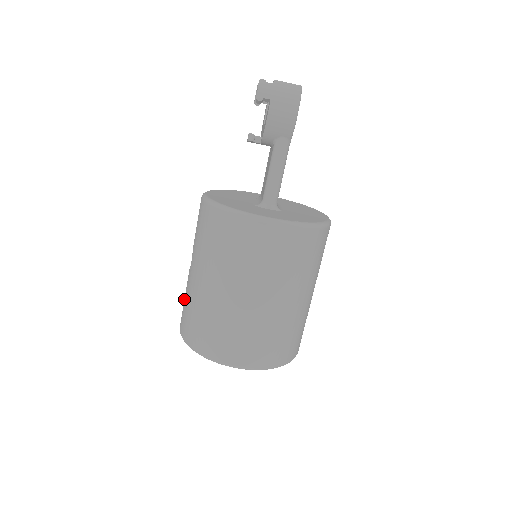
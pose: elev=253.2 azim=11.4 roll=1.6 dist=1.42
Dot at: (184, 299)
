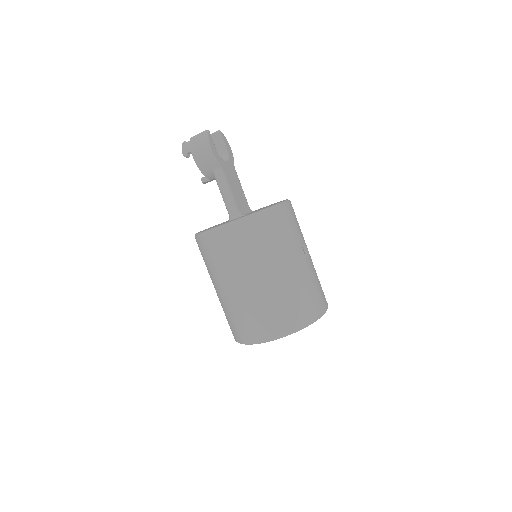
Dot at: occluded
